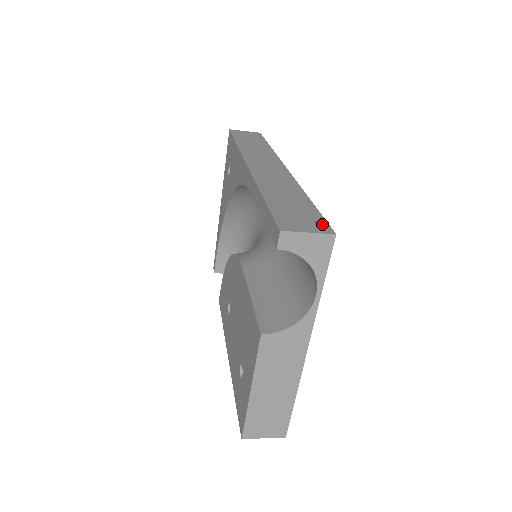
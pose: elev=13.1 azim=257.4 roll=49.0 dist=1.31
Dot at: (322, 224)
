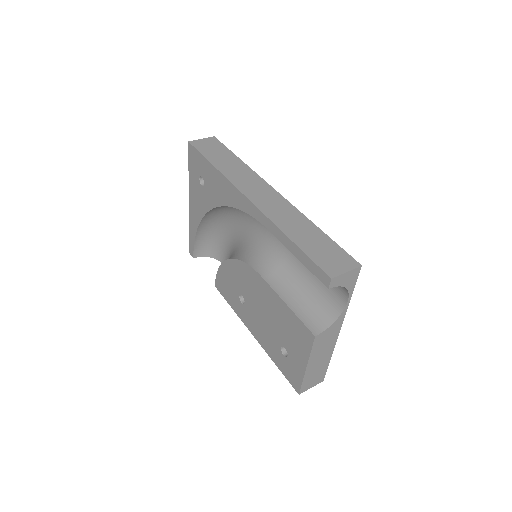
Dot at: (347, 258)
